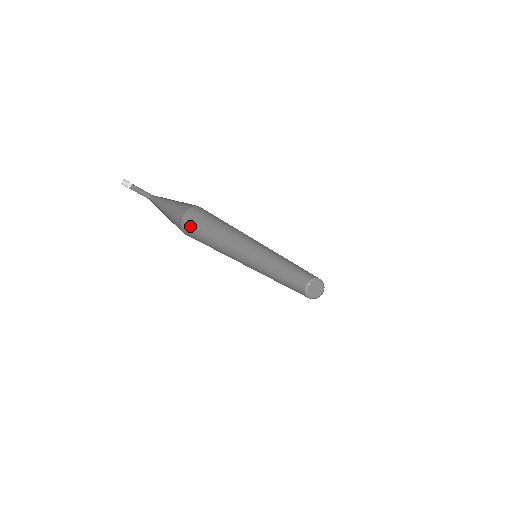
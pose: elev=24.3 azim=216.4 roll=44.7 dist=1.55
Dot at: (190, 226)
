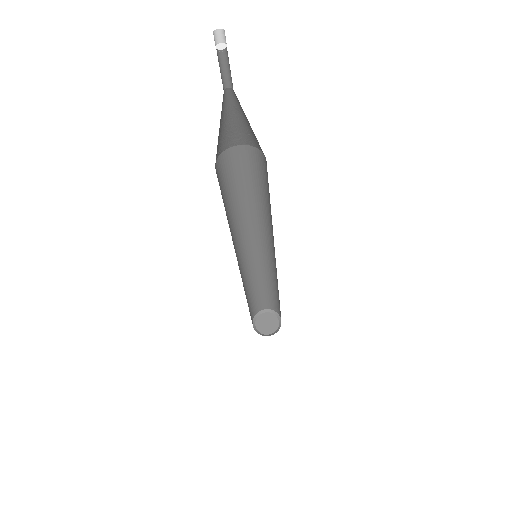
Dot at: (218, 177)
